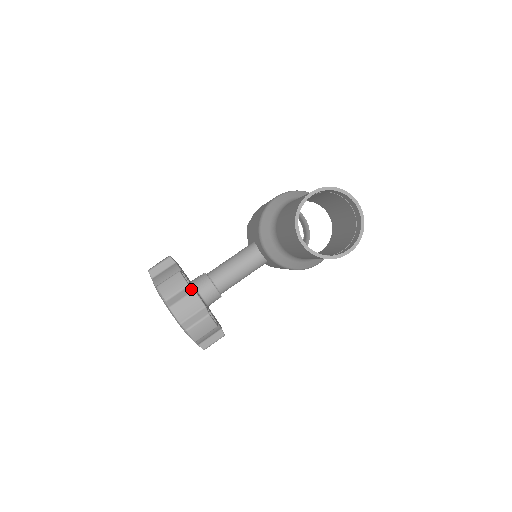
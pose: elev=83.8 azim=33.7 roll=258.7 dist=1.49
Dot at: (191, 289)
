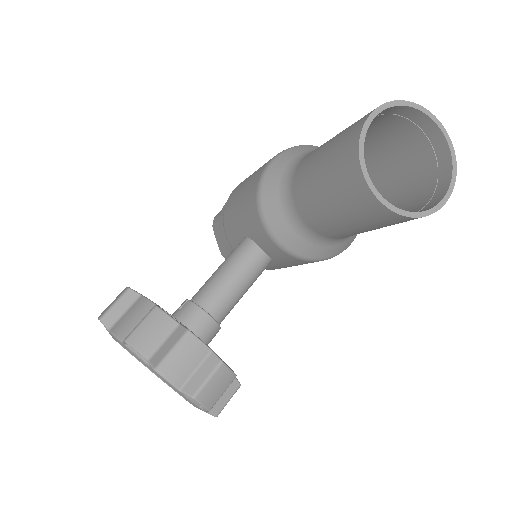
Dot at: (183, 329)
